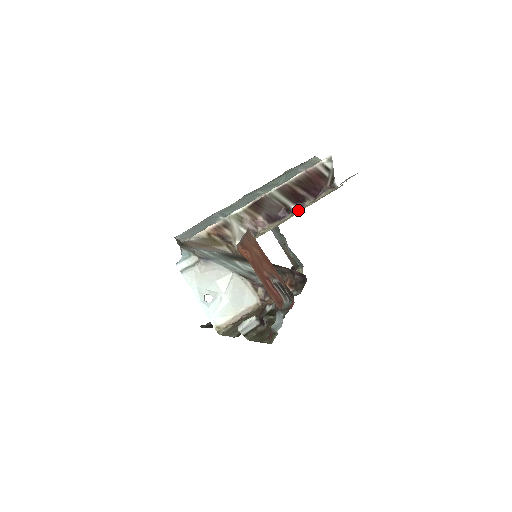
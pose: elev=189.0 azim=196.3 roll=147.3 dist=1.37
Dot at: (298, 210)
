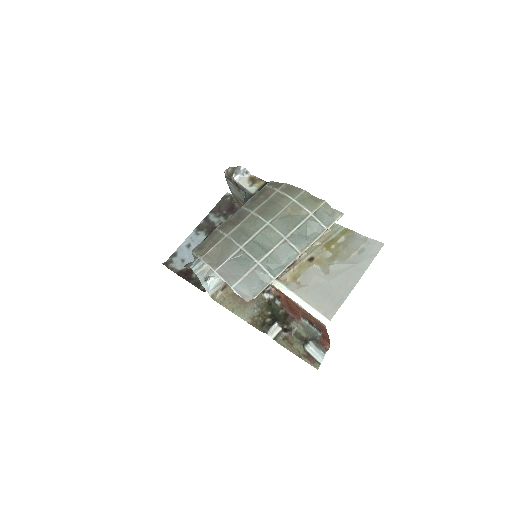
Dot at: occluded
